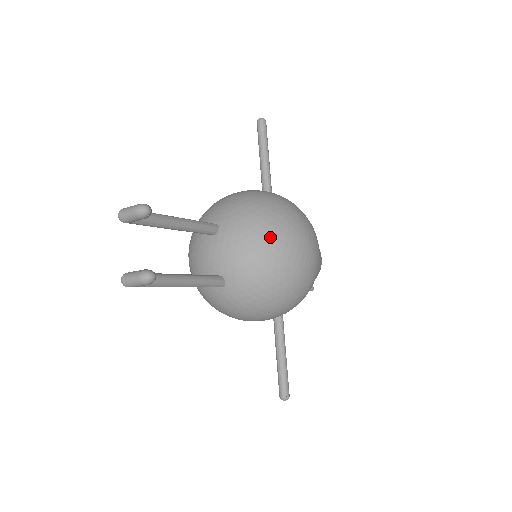
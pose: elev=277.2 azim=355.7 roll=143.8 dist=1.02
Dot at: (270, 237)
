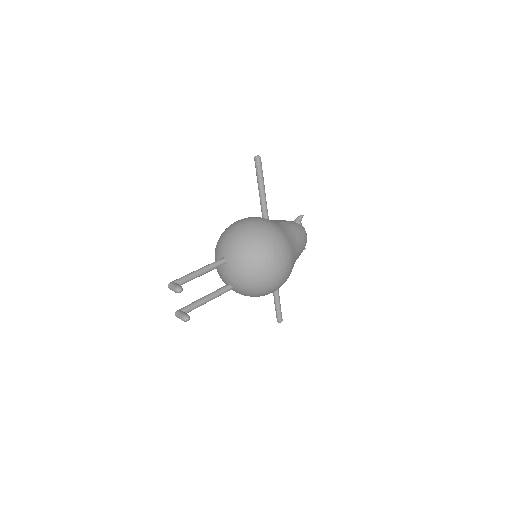
Dot at: (254, 271)
